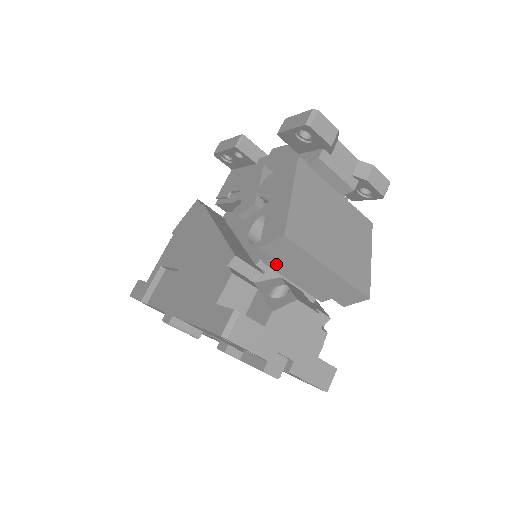
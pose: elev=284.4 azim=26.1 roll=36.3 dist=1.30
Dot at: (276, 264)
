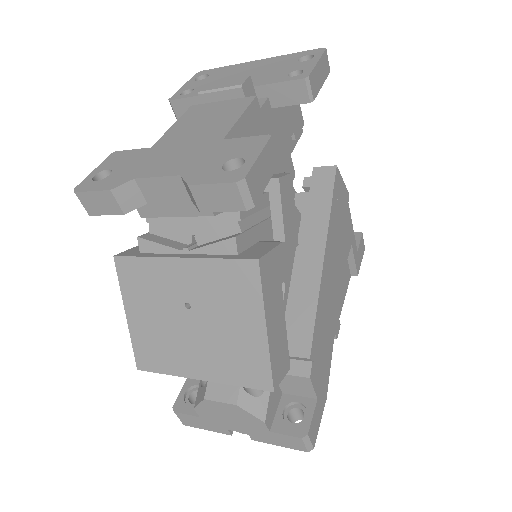
Dot at: occluded
